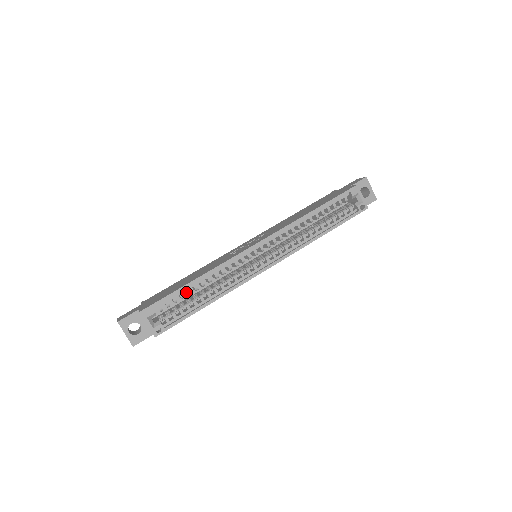
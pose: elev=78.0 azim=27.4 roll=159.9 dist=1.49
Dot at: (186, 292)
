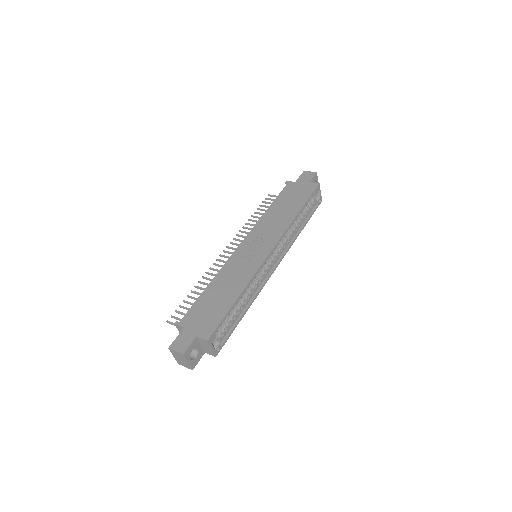
Dot at: occluded
